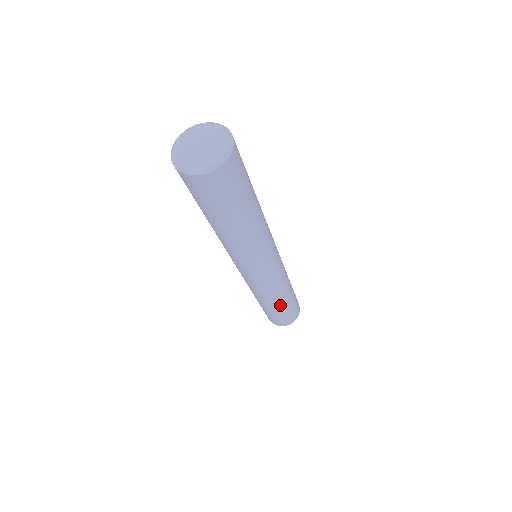
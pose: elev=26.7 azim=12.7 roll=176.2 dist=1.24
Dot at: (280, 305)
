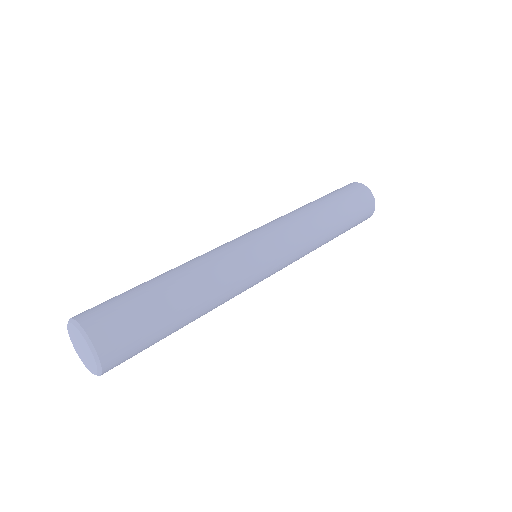
Dot at: occluded
